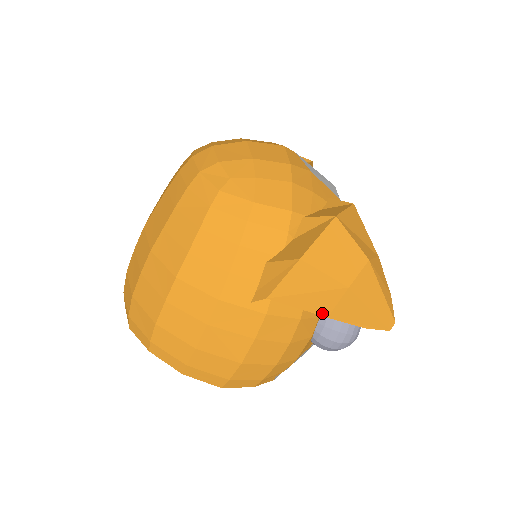
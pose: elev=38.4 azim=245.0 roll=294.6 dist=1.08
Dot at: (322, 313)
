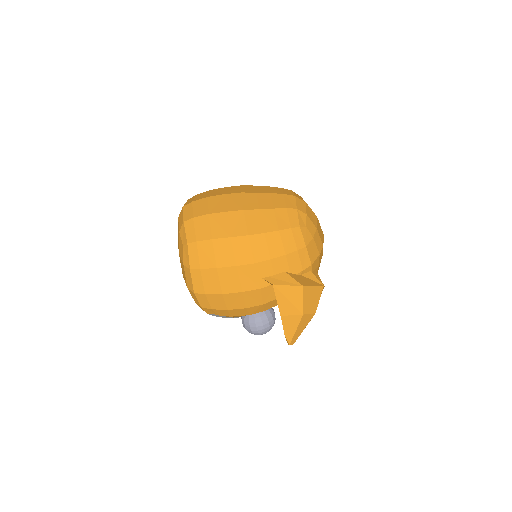
Dot at: (282, 312)
